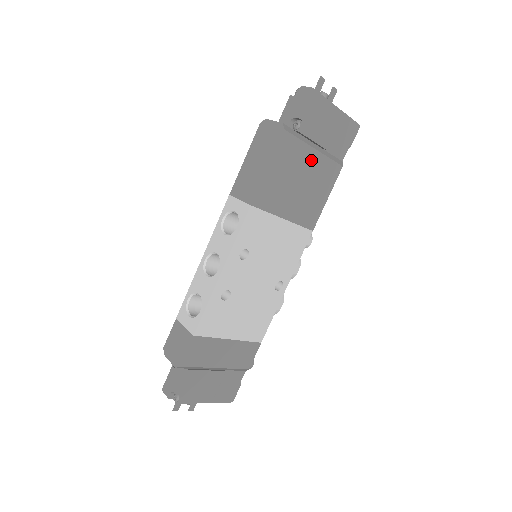
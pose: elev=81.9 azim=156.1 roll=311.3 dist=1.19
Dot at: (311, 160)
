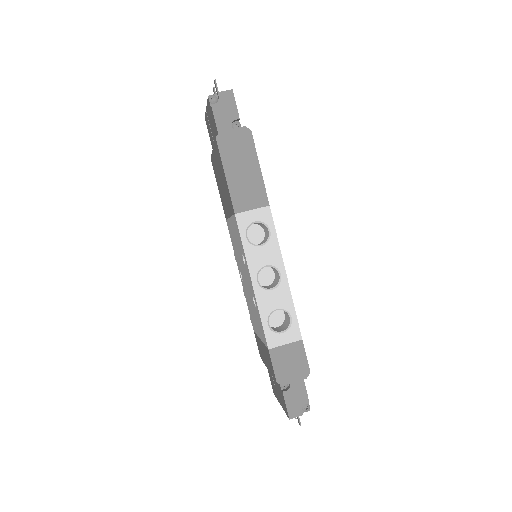
Dot at: occluded
